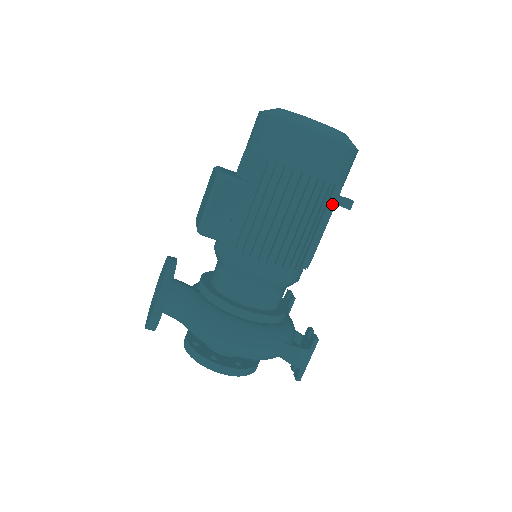
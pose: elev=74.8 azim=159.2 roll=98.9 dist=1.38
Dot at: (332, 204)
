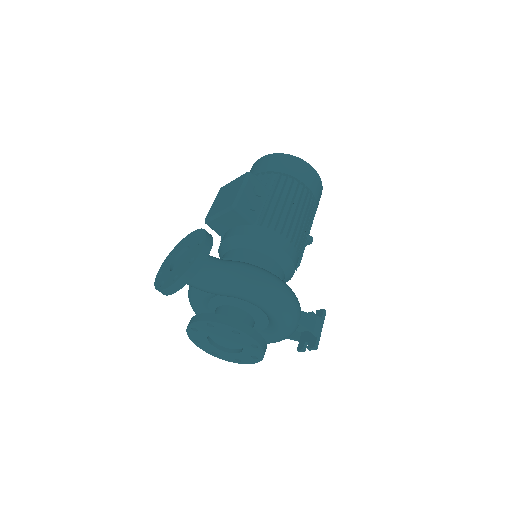
Dot at: occluded
